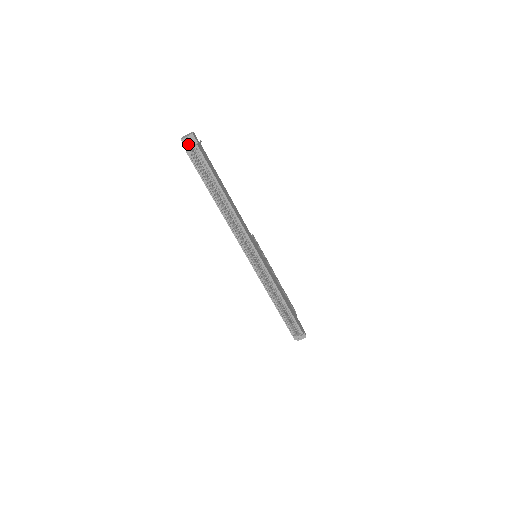
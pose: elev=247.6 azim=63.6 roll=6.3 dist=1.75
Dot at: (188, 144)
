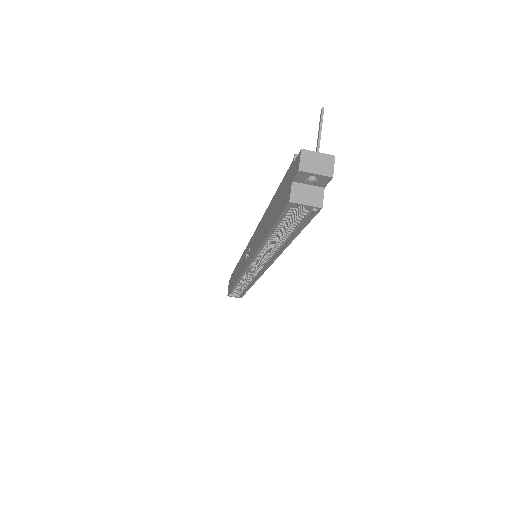
Dot at: (304, 179)
